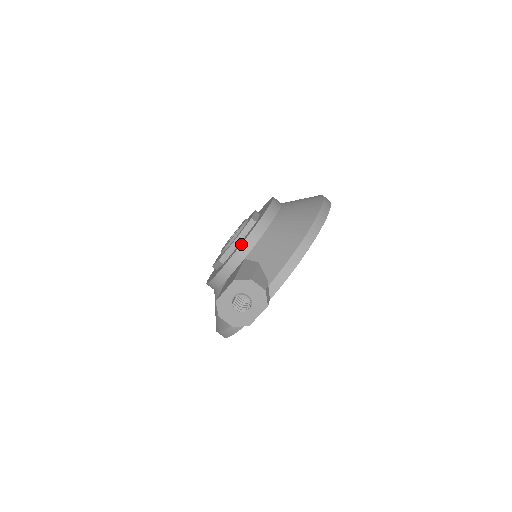
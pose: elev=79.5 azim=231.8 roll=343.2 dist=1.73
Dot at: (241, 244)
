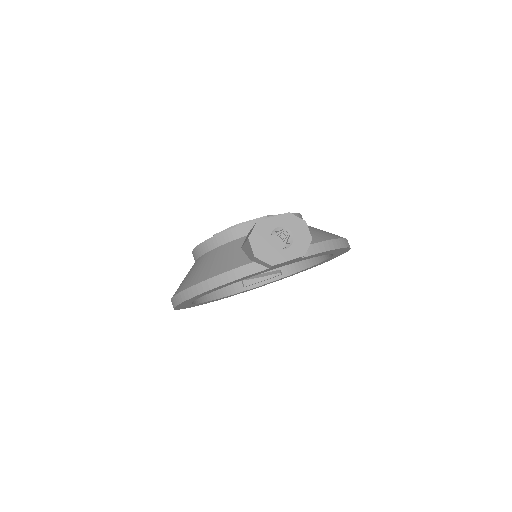
Dot at: (280, 214)
